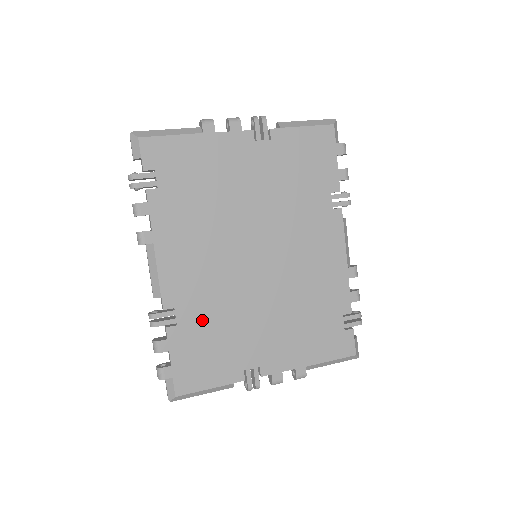
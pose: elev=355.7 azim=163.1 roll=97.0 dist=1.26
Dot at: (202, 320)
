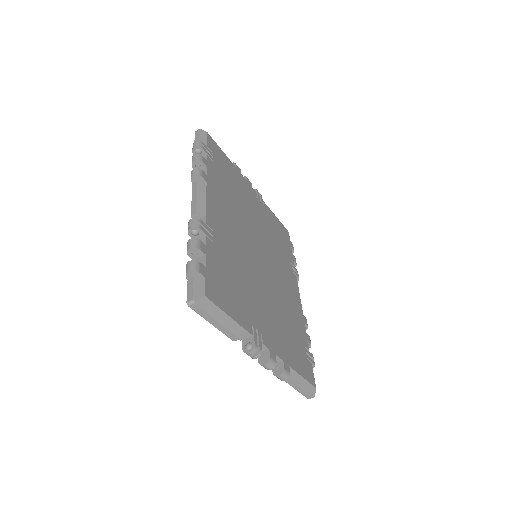
Dot at: (228, 257)
